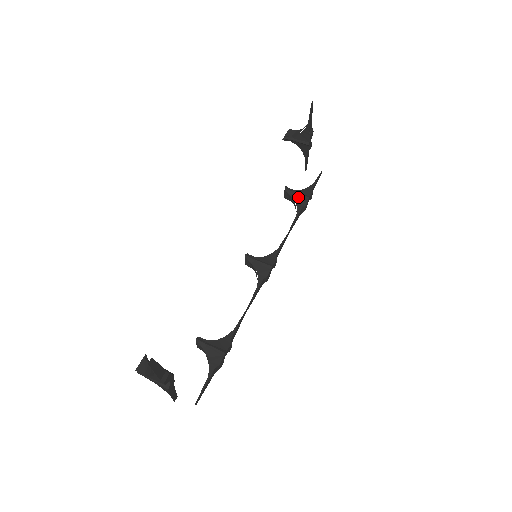
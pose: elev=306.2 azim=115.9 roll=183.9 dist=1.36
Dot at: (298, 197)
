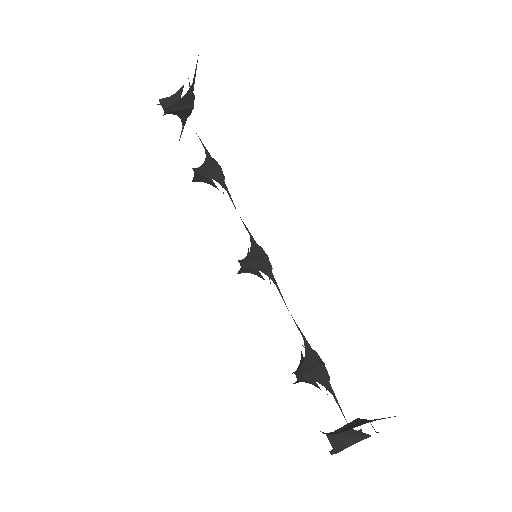
Dot at: (211, 172)
